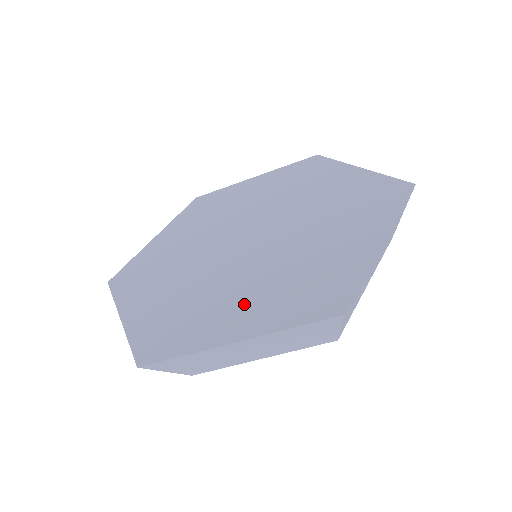
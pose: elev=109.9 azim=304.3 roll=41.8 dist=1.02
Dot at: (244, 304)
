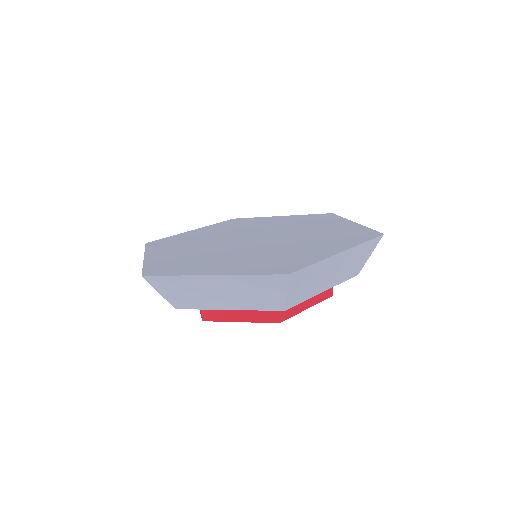
Dot at: (229, 262)
